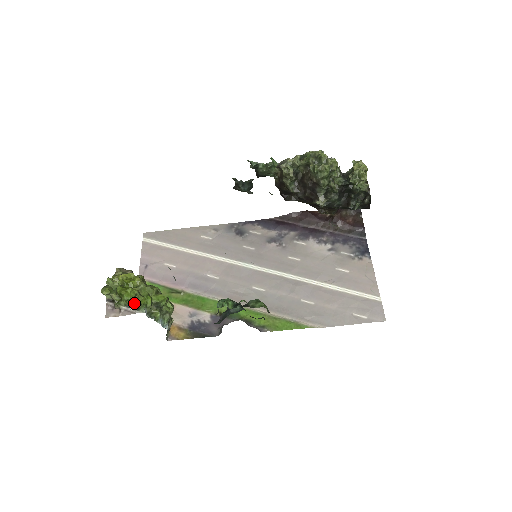
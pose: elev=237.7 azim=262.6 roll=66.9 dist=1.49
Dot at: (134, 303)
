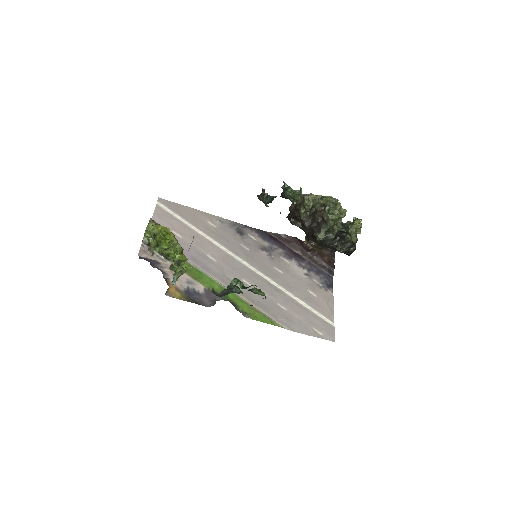
Dot at: (165, 253)
